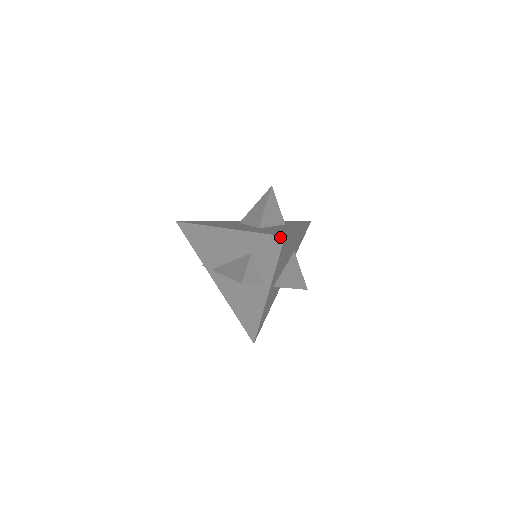
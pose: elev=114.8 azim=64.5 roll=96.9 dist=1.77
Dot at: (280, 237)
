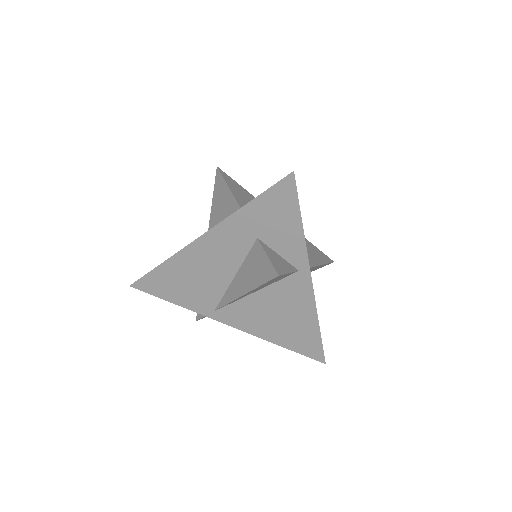
Dot at: (287, 178)
